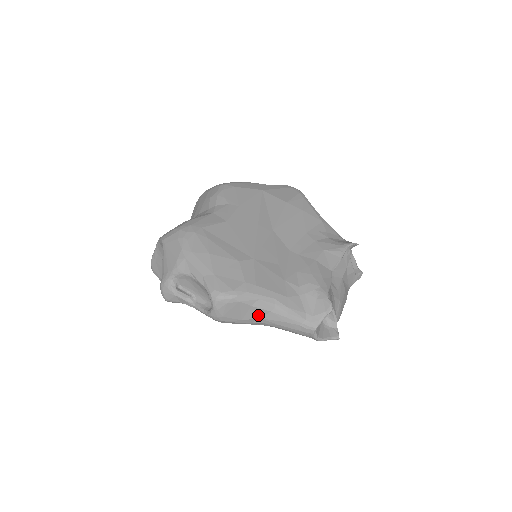
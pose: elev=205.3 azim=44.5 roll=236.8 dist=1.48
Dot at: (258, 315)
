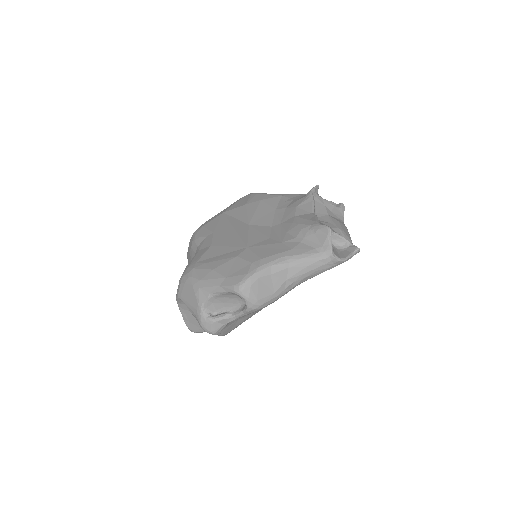
Dot at: (282, 279)
